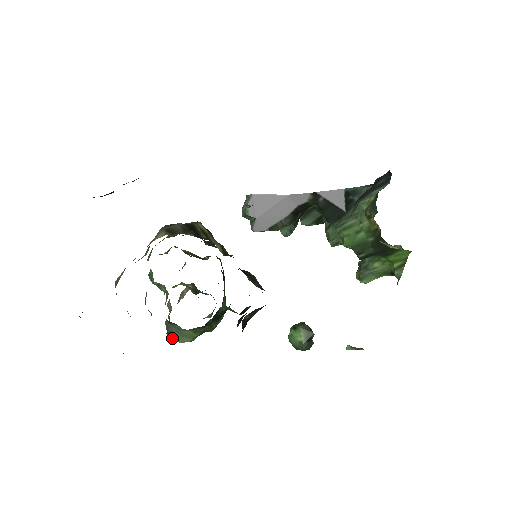
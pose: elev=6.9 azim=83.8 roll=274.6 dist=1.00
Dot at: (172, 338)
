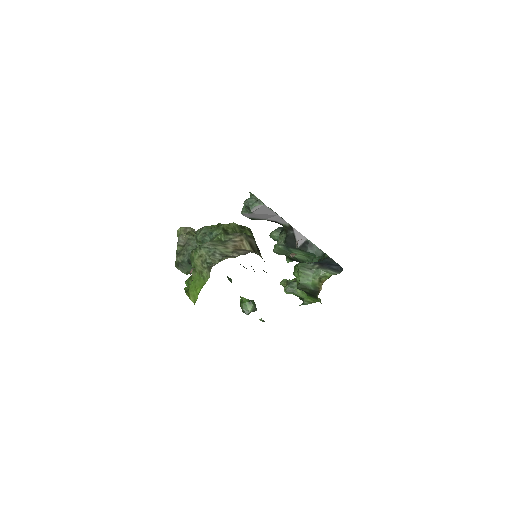
Dot at: (180, 268)
